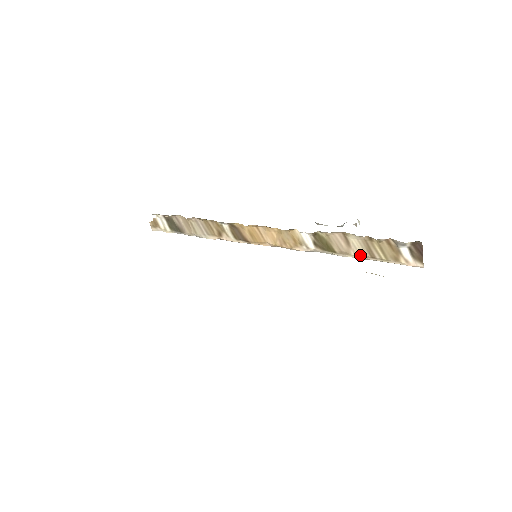
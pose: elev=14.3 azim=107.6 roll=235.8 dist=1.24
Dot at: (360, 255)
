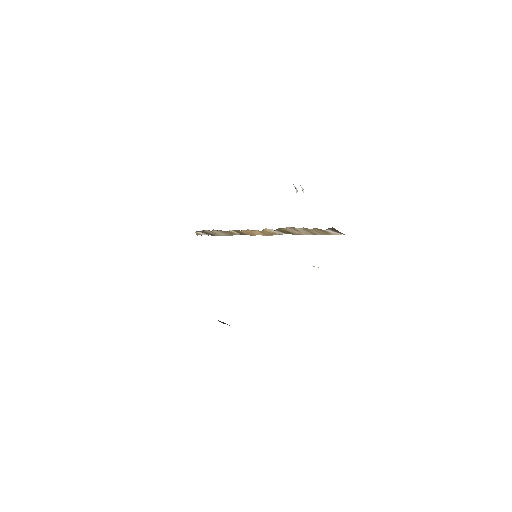
Dot at: occluded
